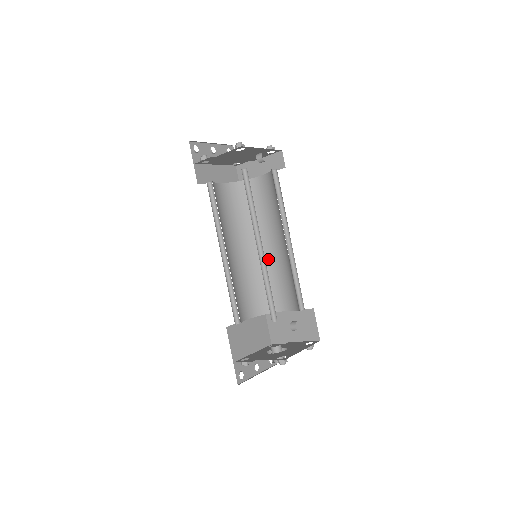
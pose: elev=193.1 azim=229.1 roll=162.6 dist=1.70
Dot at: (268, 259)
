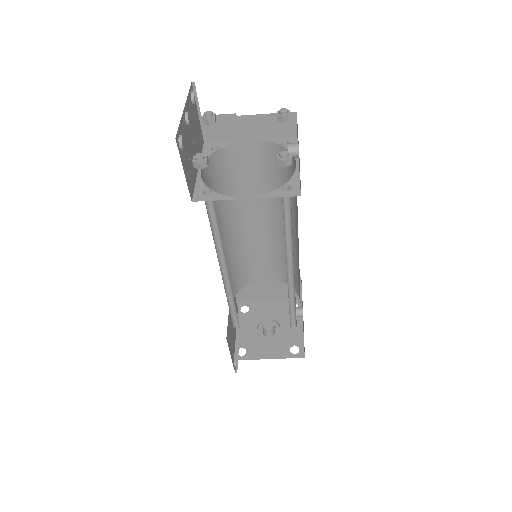
Dot at: (248, 236)
